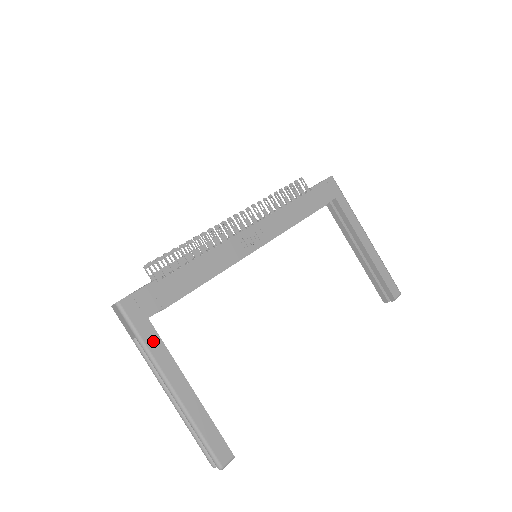
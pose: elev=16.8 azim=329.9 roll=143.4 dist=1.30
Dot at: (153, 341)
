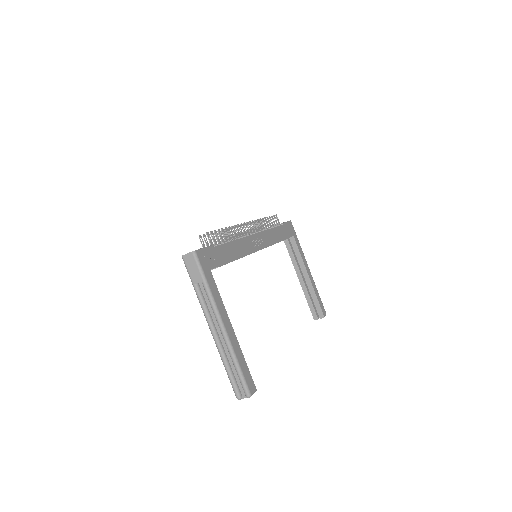
Dot at: (213, 287)
